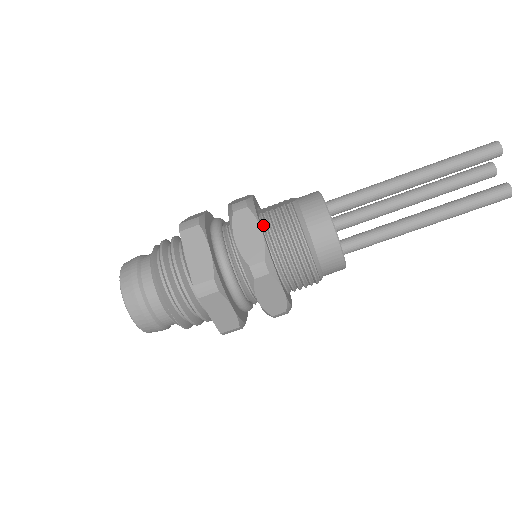
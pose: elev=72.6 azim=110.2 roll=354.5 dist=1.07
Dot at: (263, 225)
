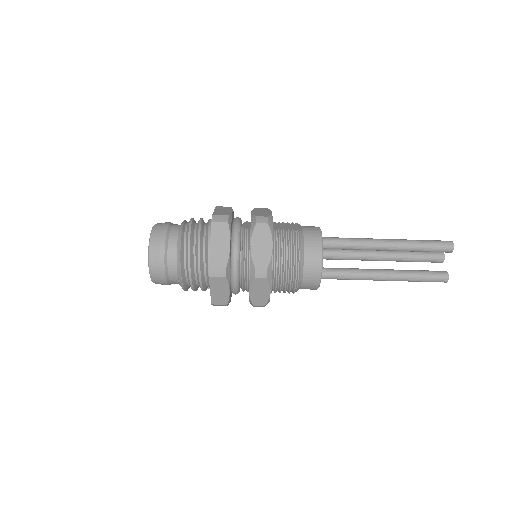
Dot at: (273, 240)
